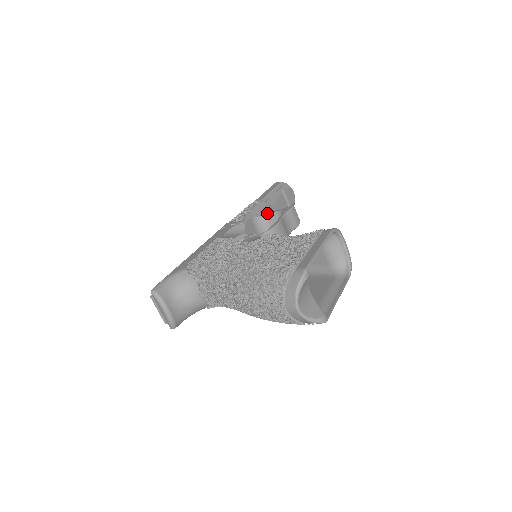
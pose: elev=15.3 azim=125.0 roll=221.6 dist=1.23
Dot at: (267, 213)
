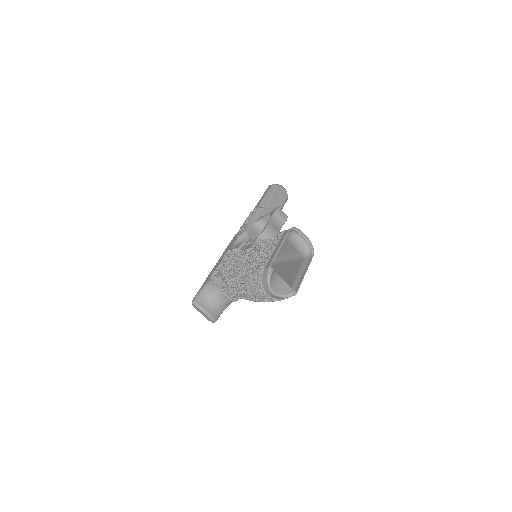
Dot at: (262, 217)
